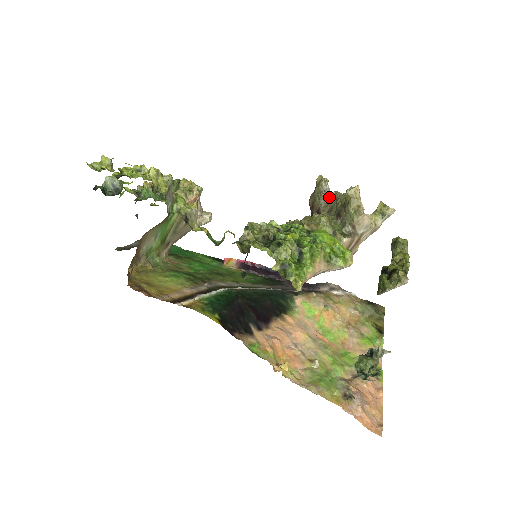
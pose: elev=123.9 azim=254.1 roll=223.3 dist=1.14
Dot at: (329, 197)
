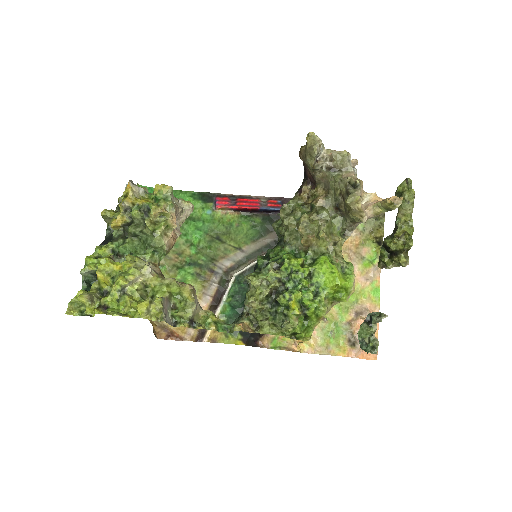
Dot at: (324, 164)
